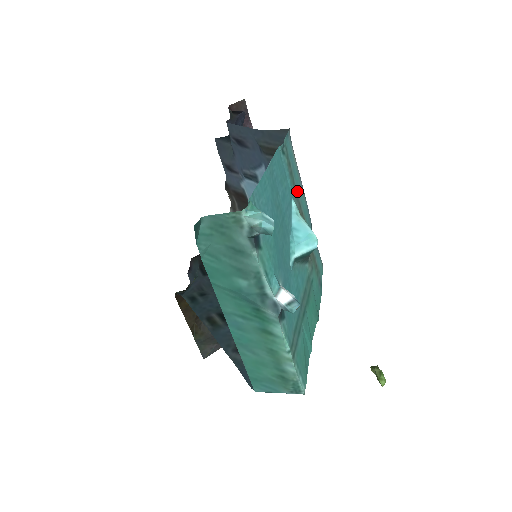
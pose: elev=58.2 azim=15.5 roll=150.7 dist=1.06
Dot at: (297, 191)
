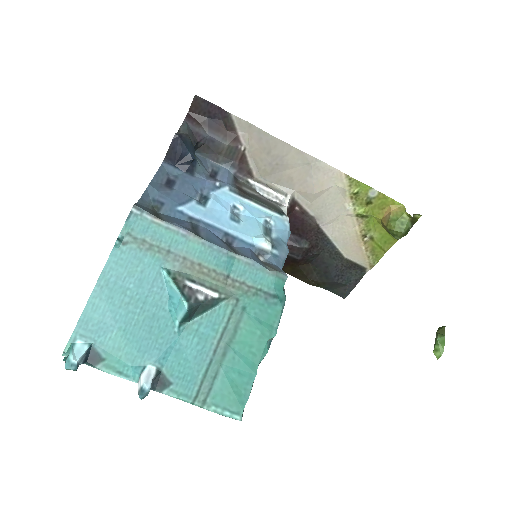
Dot at: (174, 249)
